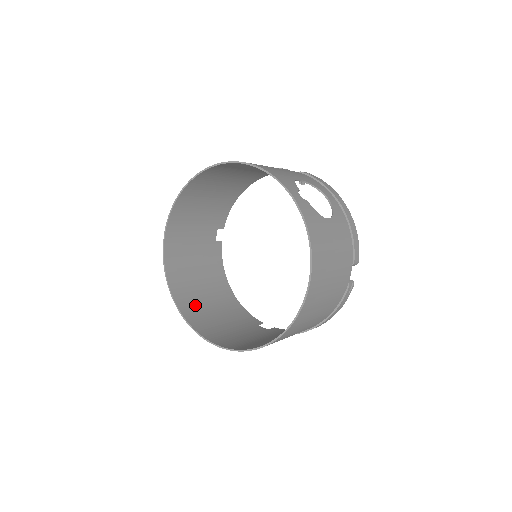
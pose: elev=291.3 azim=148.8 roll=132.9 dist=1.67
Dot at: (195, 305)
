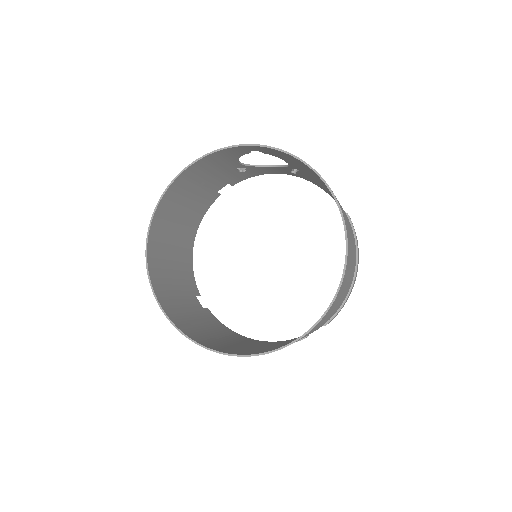
Dot at: (240, 350)
